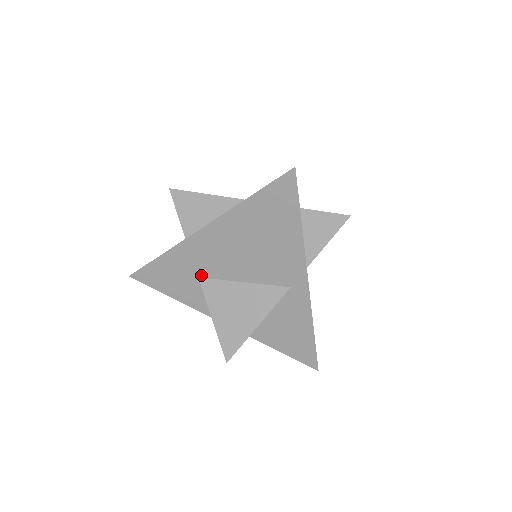
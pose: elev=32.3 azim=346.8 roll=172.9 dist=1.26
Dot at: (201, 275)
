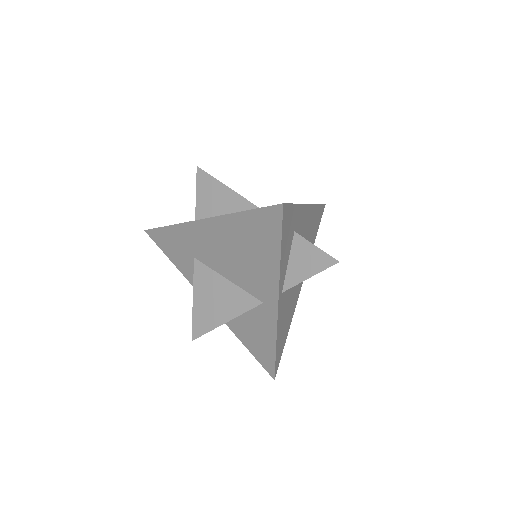
Dot at: (196, 257)
